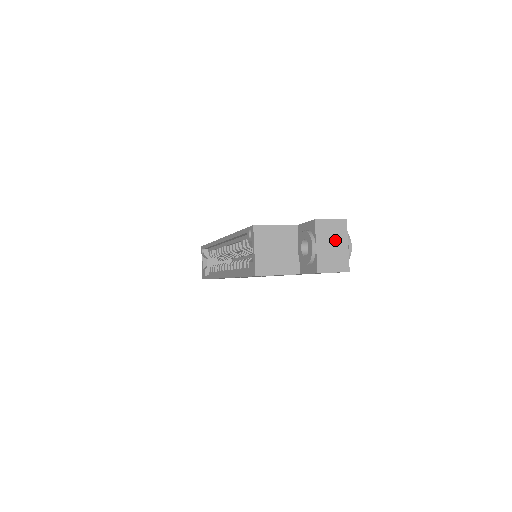
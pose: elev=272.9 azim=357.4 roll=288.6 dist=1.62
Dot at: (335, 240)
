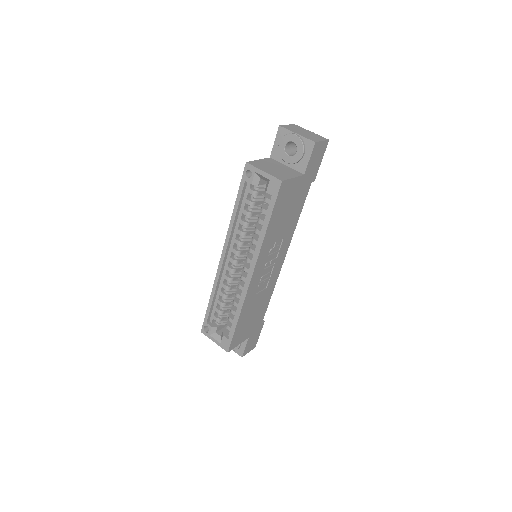
Dot at: (302, 131)
